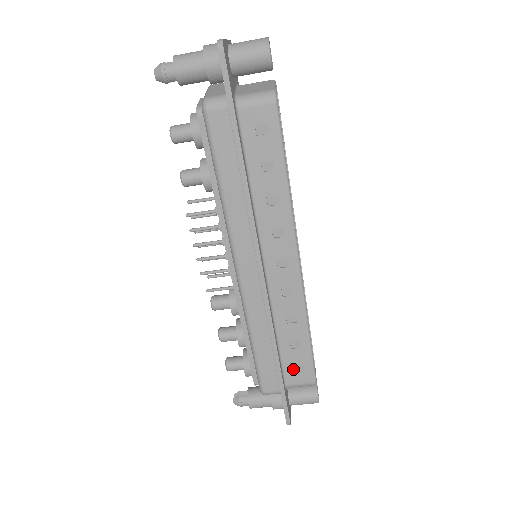
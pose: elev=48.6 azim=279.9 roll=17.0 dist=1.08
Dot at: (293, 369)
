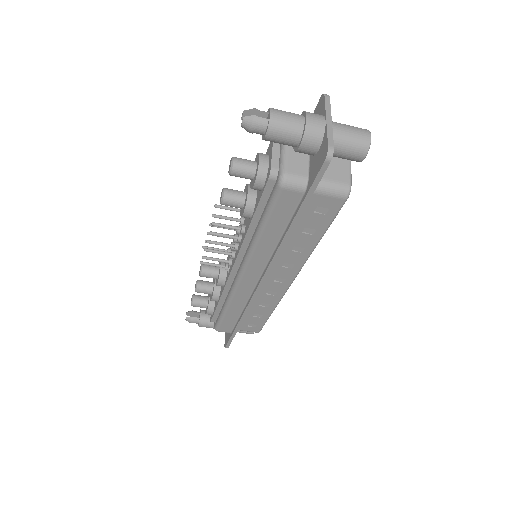
Dot at: (247, 325)
